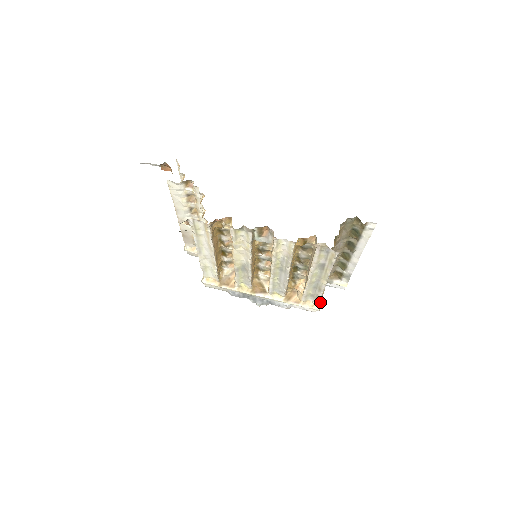
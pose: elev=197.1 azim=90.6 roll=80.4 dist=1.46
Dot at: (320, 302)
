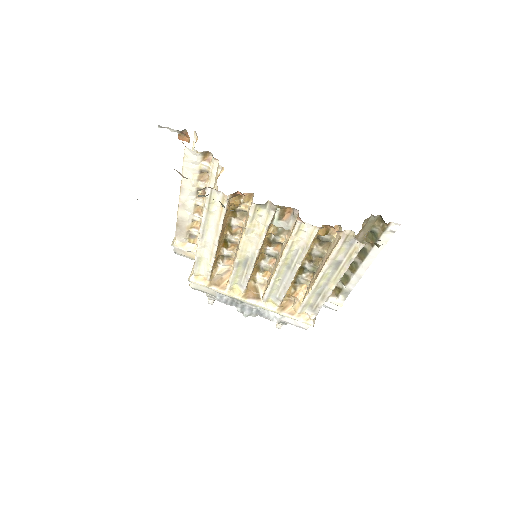
Dot at: (315, 317)
